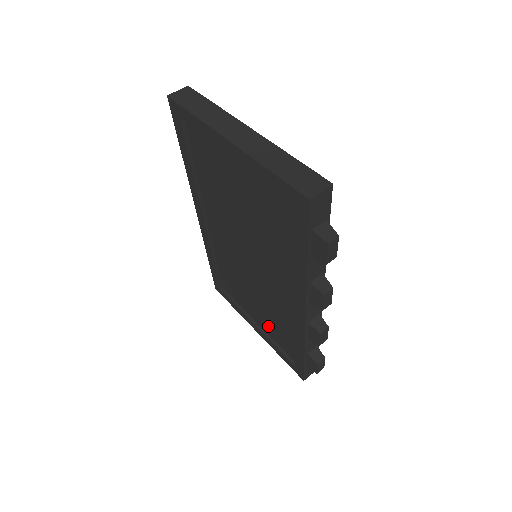
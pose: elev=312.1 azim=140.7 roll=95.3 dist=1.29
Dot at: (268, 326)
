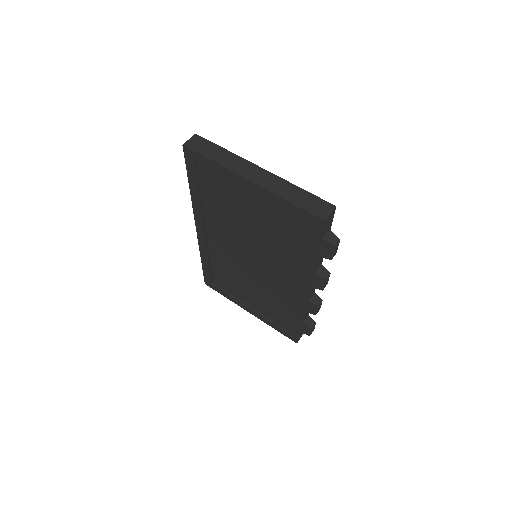
Dot at: (263, 307)
